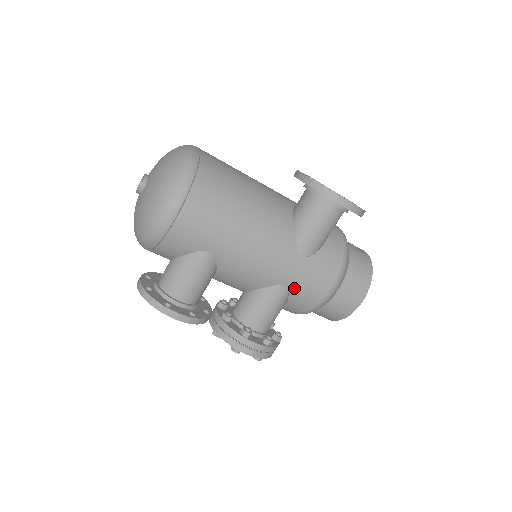
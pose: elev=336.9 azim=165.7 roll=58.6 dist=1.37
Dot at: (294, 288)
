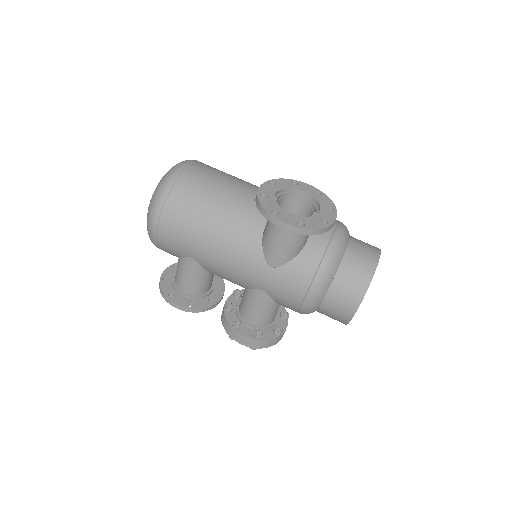
Dot at: (272, 293)
